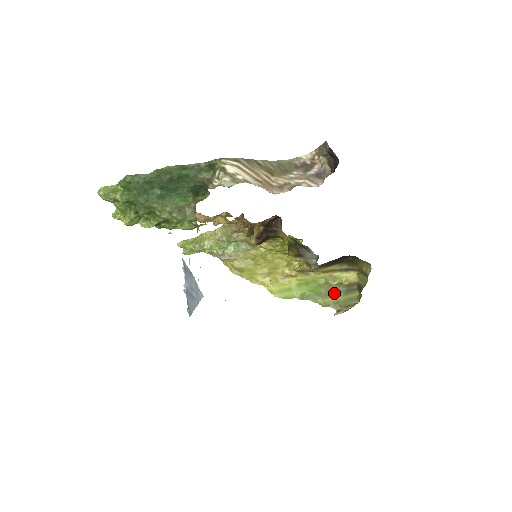
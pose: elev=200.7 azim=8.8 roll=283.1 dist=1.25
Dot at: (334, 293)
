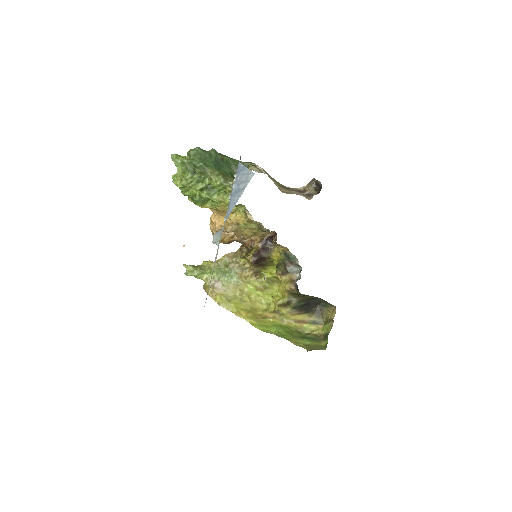
Dot at: (305, 338)
